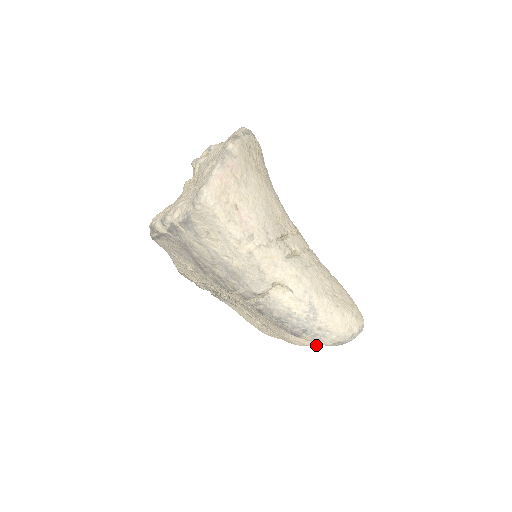
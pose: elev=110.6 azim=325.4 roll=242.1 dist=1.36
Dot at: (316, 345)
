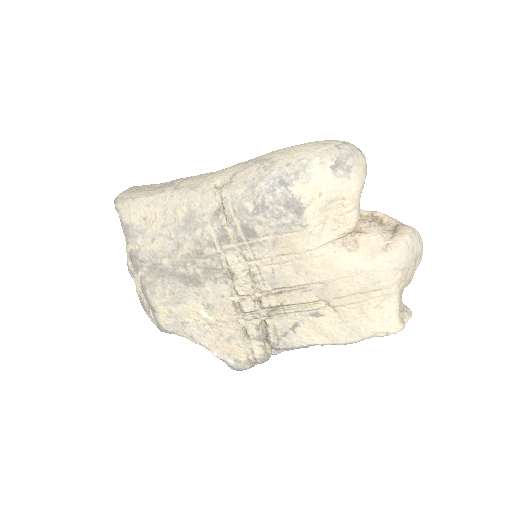
Dot at: (398, 251)
